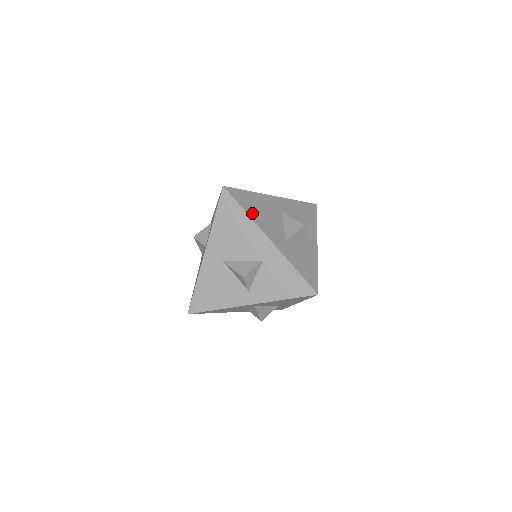
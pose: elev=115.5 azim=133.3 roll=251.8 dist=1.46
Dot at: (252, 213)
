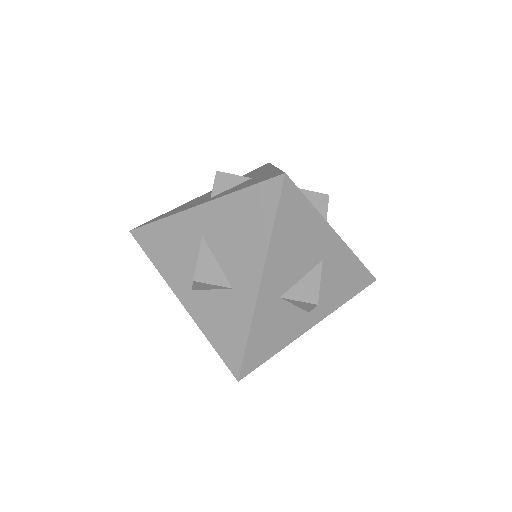
Dot at: (280, 235)
